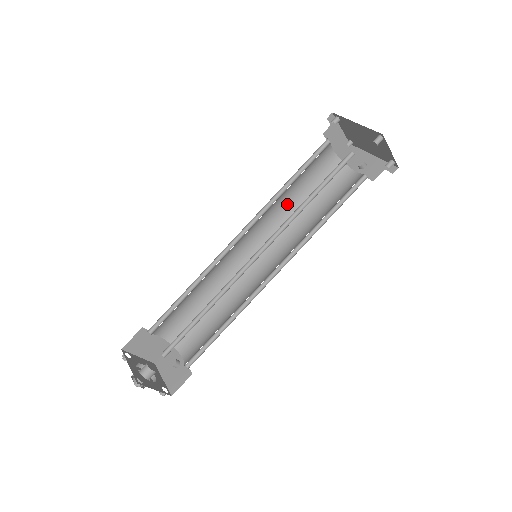
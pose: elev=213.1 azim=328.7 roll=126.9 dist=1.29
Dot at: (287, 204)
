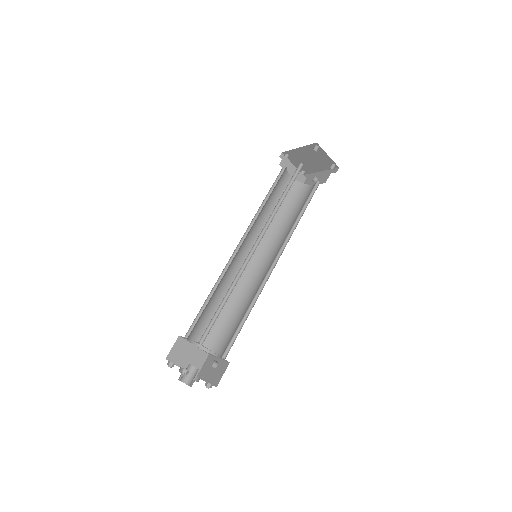
Dot at: occluded
